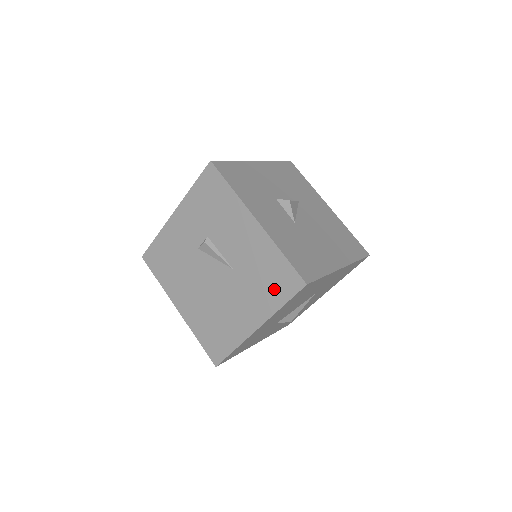
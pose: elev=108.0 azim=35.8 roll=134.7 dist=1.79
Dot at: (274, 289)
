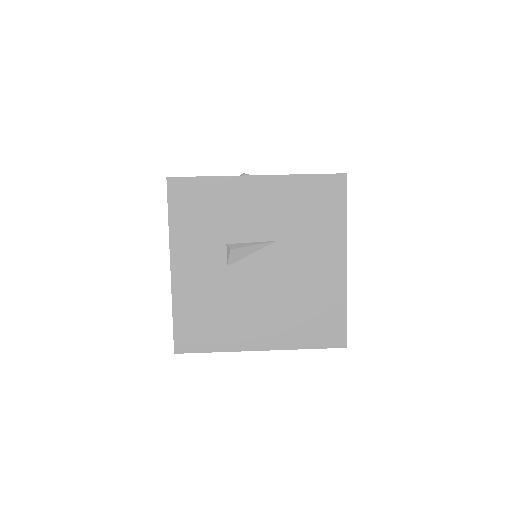
Dot at: (326, 210)
